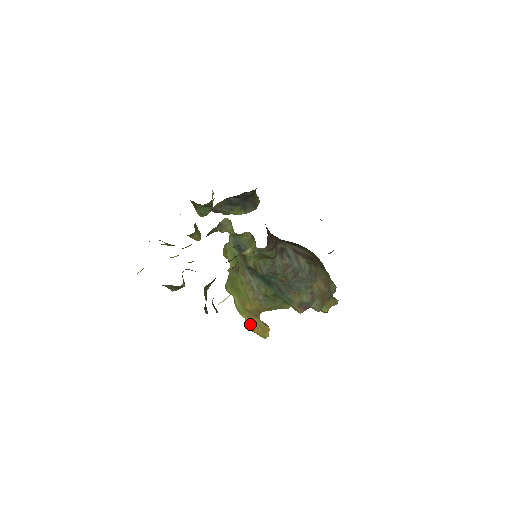
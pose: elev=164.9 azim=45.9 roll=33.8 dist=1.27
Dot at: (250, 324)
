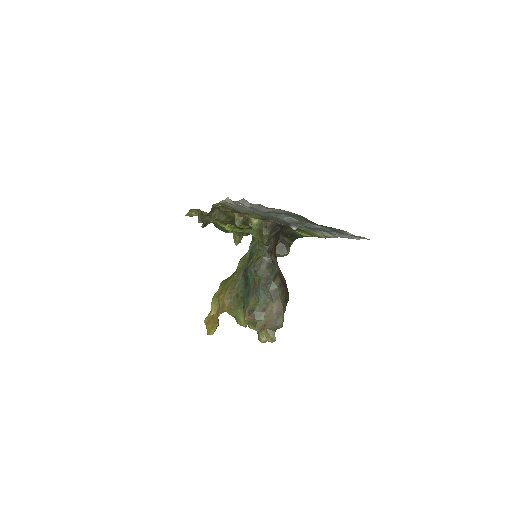
Dot at: (210, 317)
